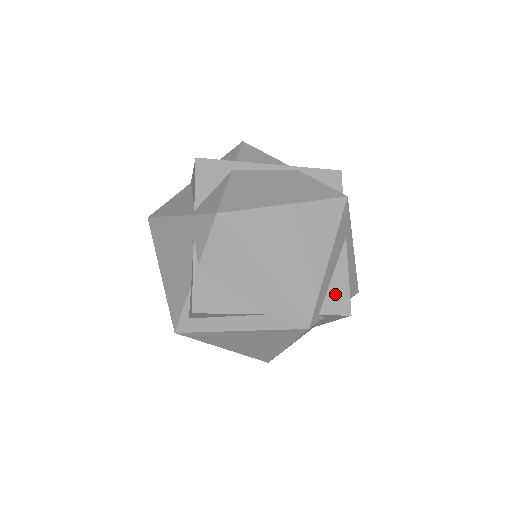
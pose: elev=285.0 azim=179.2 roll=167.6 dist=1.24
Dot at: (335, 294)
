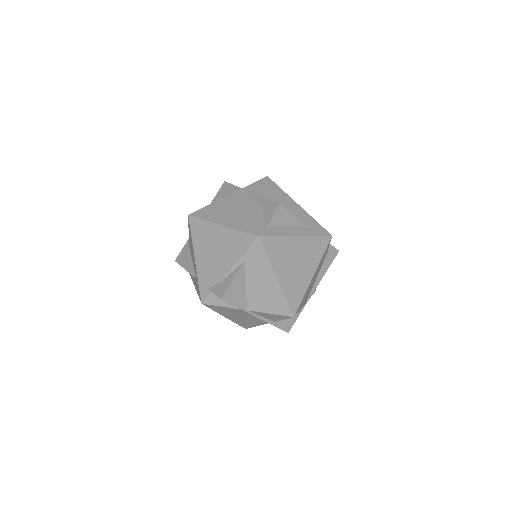
Dot at: occluded
